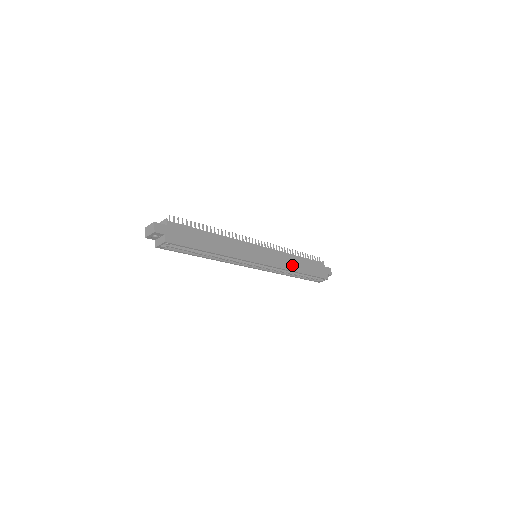
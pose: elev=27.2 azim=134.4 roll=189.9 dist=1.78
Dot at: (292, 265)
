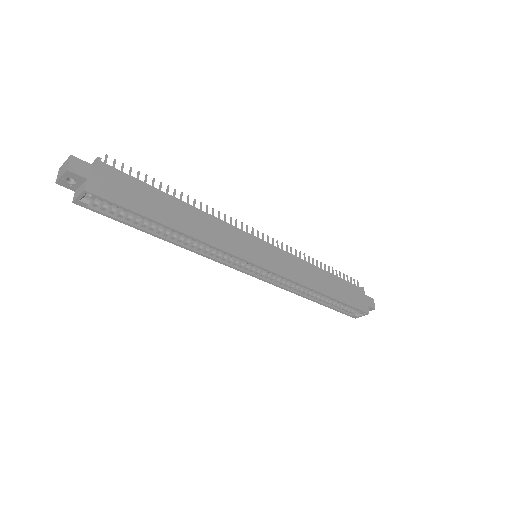
Dot at: (314, 281)
